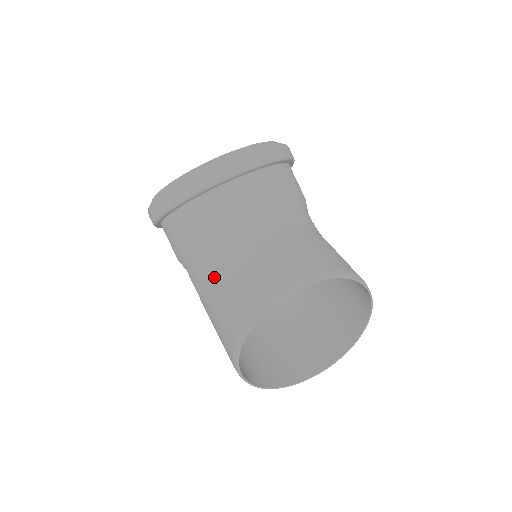
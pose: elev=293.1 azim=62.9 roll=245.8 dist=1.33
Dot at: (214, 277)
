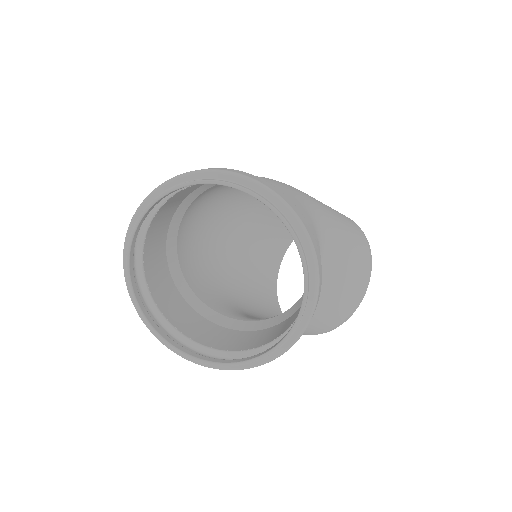
Dot at: occluded
